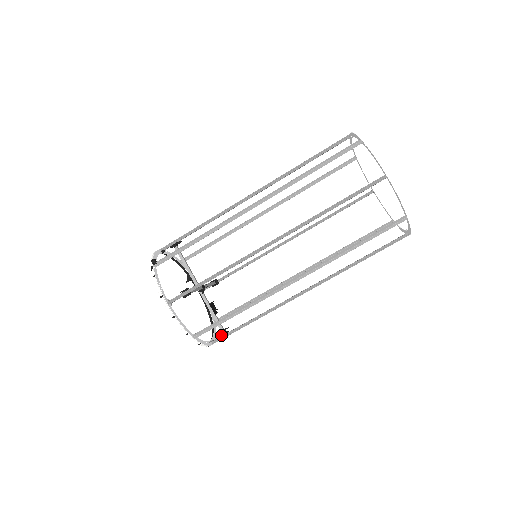
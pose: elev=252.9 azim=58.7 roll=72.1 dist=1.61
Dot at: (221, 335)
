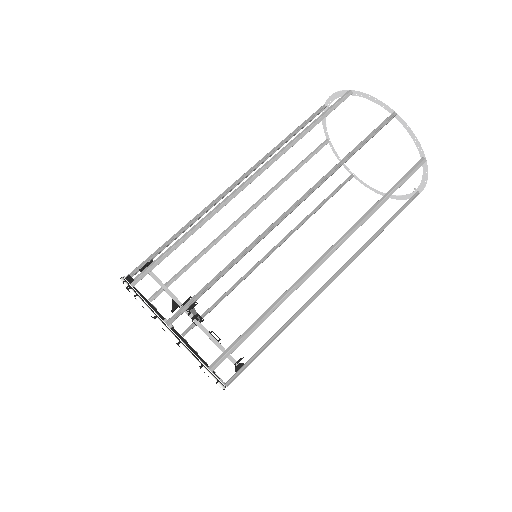
Dot at: (236, 370)
